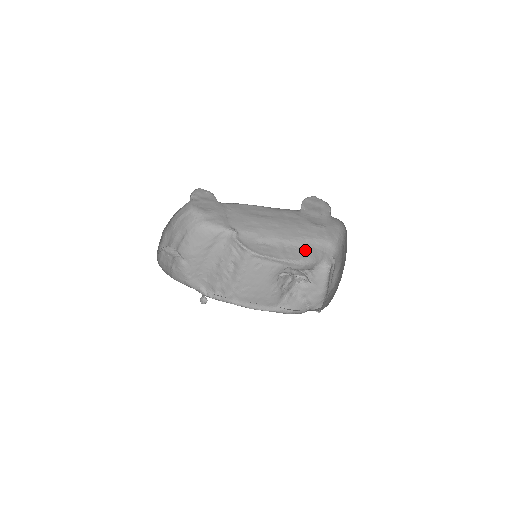
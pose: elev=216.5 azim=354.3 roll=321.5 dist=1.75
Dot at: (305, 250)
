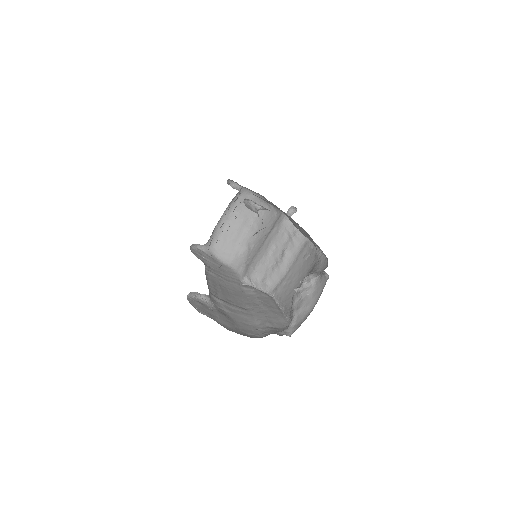
Dot at: occluded
